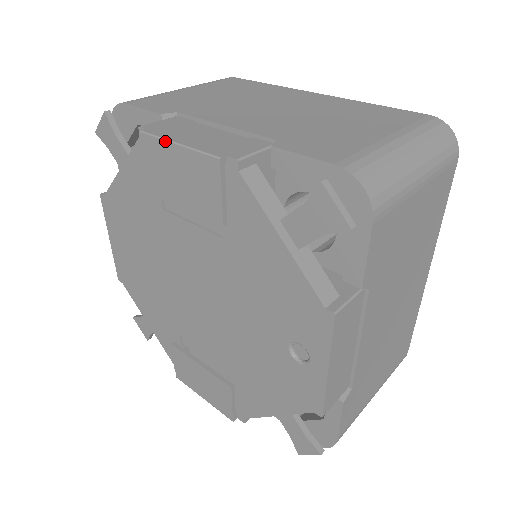
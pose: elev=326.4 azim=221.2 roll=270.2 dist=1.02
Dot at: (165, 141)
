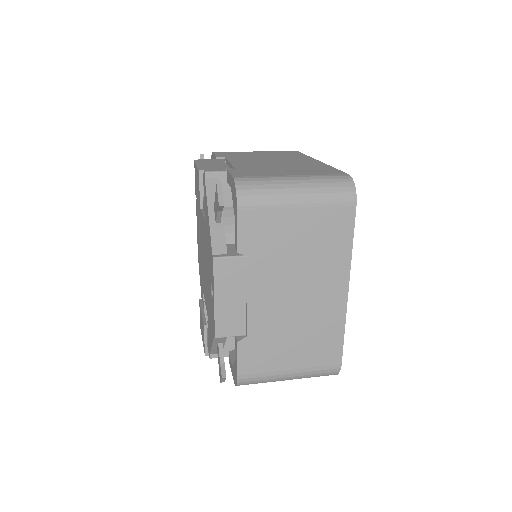
Dot at: (196, 164)
